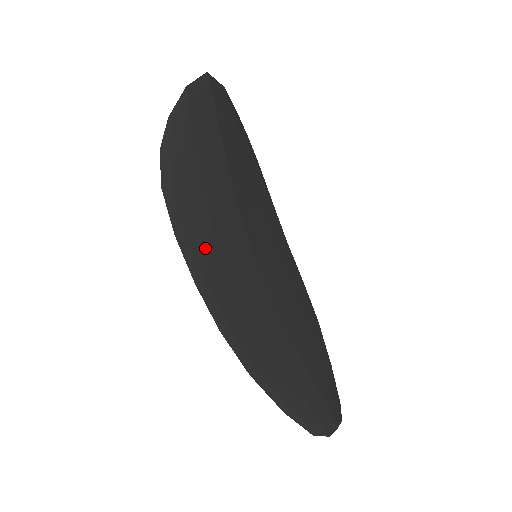
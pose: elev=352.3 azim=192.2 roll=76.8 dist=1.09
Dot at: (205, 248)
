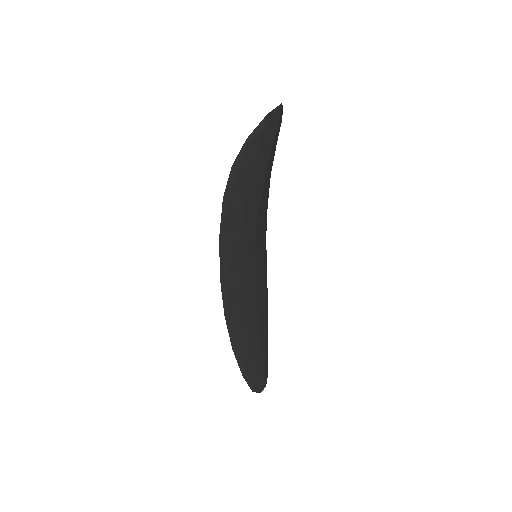
Dot at: (233, 249)
